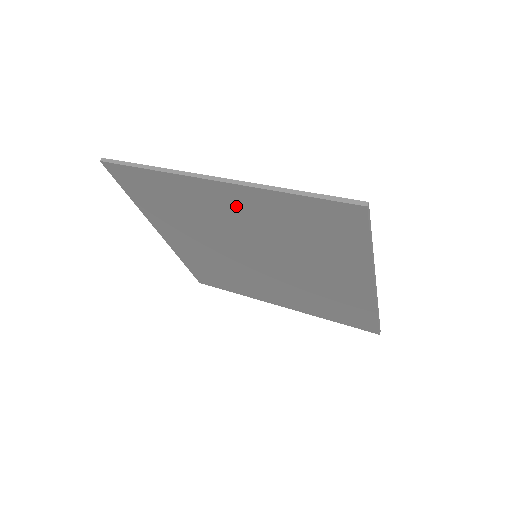
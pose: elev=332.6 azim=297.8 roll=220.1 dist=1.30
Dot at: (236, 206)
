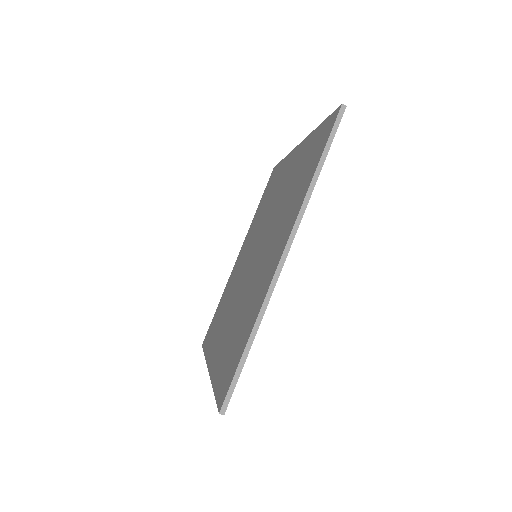
Dot at: (290, 171)
